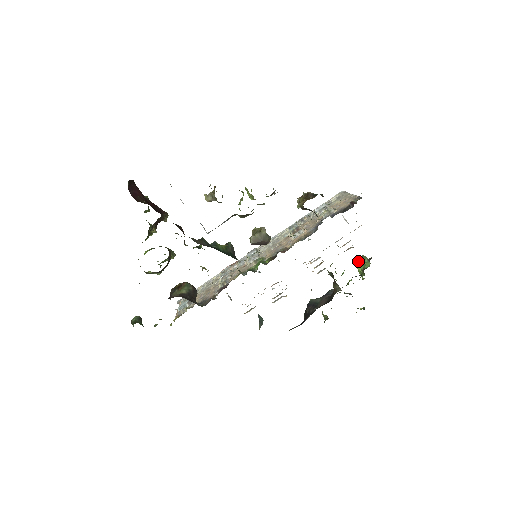
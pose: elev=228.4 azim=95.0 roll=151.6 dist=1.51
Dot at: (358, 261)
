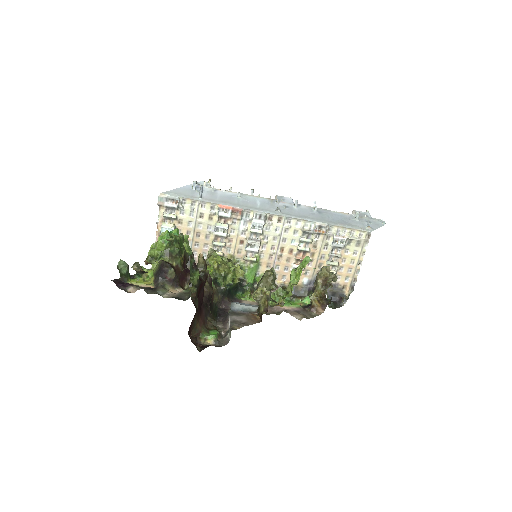
Dot at: occluded
